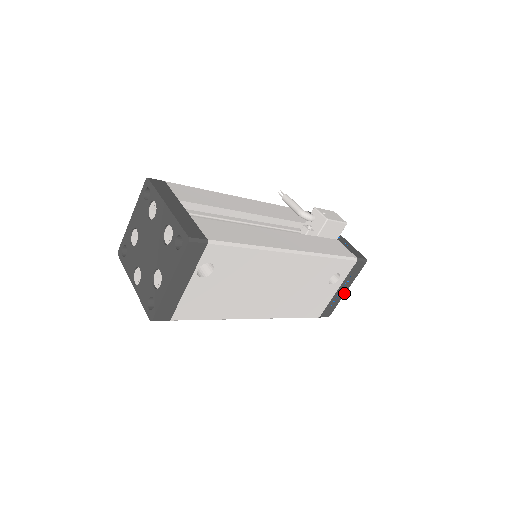
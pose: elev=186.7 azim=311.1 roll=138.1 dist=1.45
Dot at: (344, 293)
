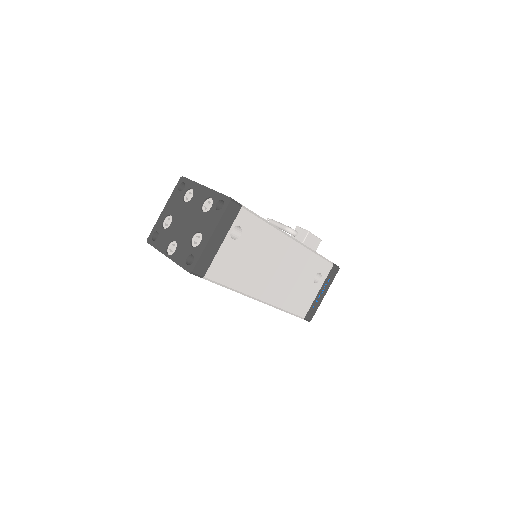
Dot at: (323, 297)
